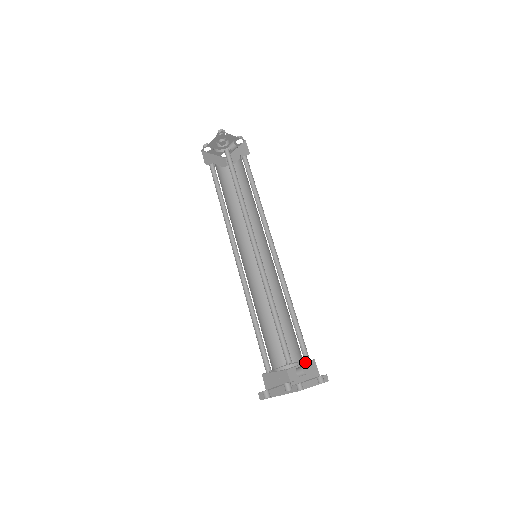
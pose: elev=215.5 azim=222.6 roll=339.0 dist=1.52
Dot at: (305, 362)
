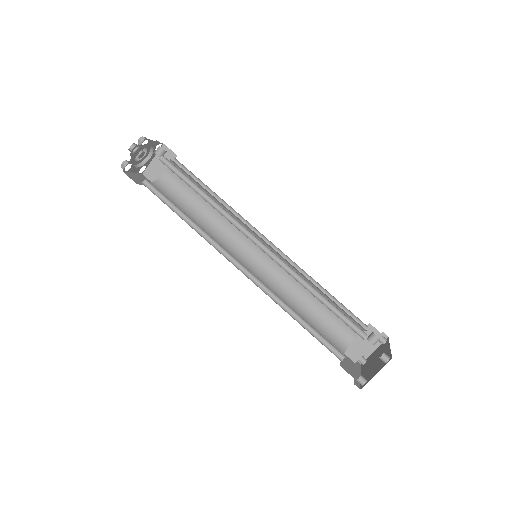
Dot at: occluded
